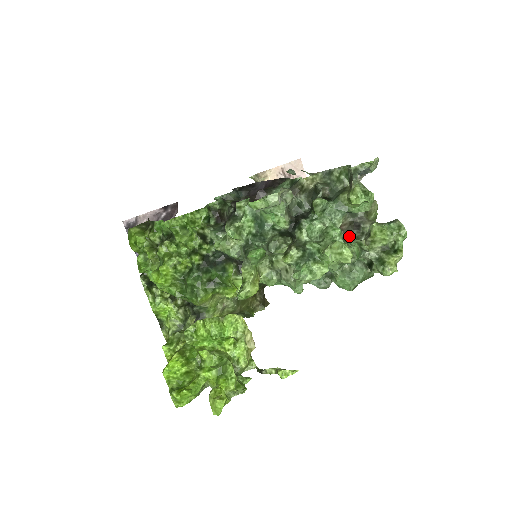
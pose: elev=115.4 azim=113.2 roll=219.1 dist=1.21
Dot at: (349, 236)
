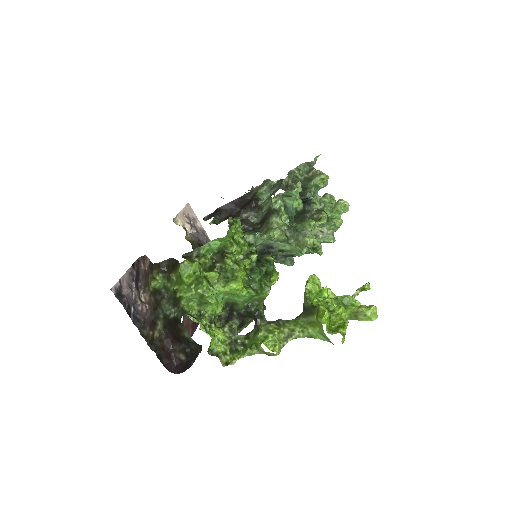
Dot at: occluded
